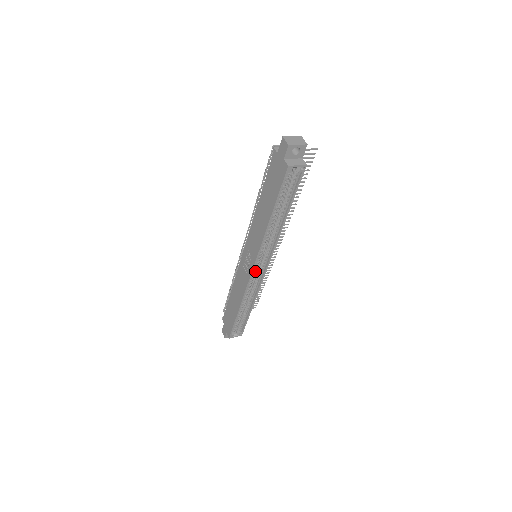
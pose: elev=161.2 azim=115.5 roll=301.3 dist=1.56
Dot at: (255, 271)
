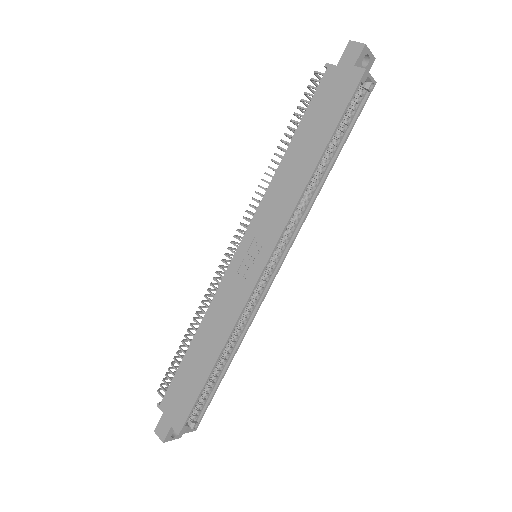
Dot at: (262, 273)
